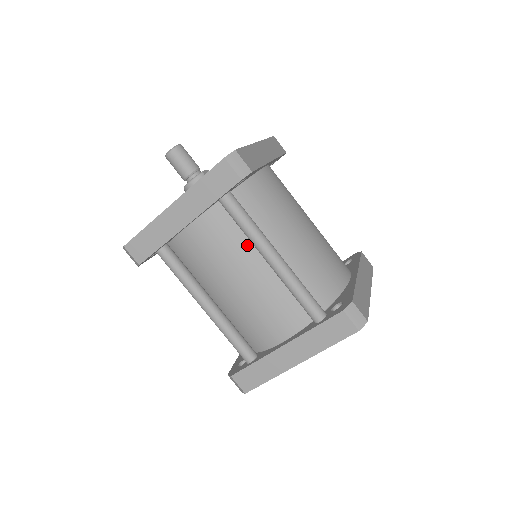
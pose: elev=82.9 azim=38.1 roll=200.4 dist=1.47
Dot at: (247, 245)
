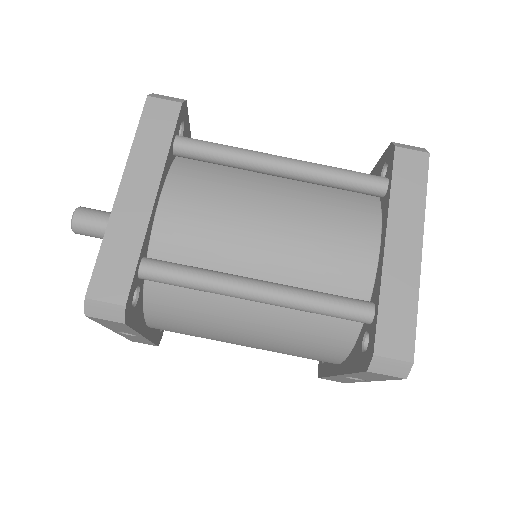
Dot at: (241, 181)
